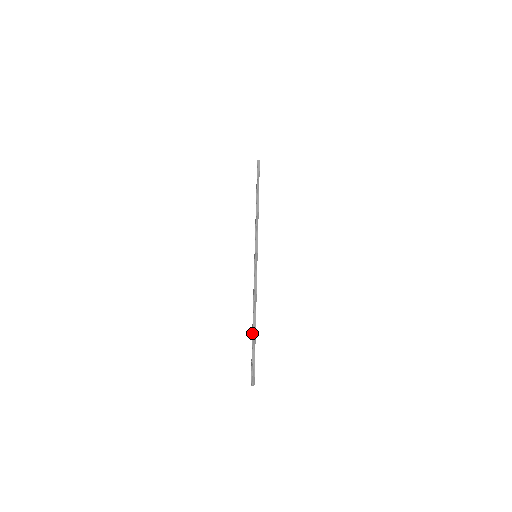
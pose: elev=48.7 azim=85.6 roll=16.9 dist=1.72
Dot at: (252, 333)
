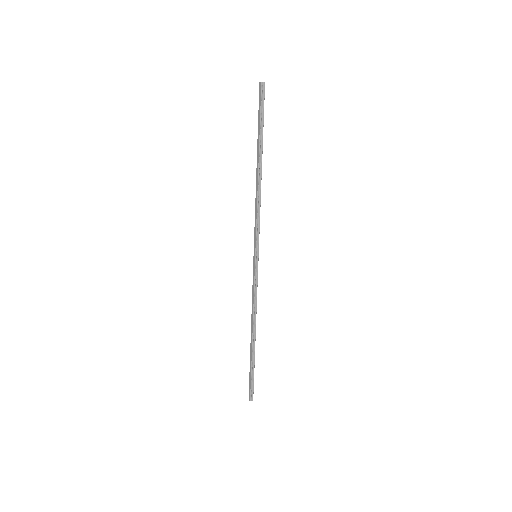
Dot at: (252, 353)
